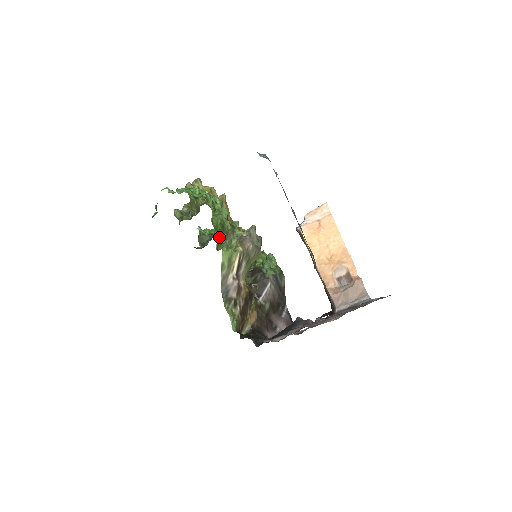
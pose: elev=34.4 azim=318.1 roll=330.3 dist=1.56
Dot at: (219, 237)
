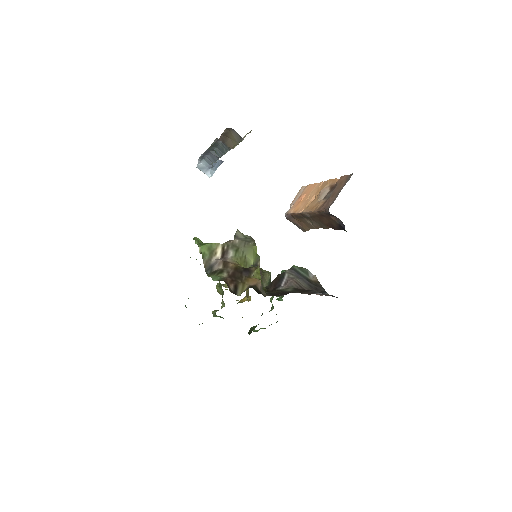
Dot at: occluded
